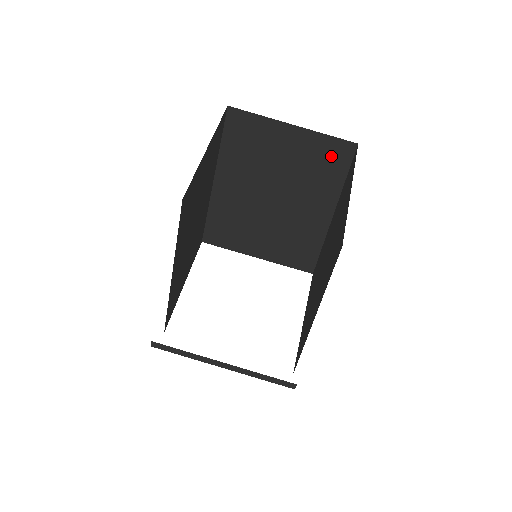
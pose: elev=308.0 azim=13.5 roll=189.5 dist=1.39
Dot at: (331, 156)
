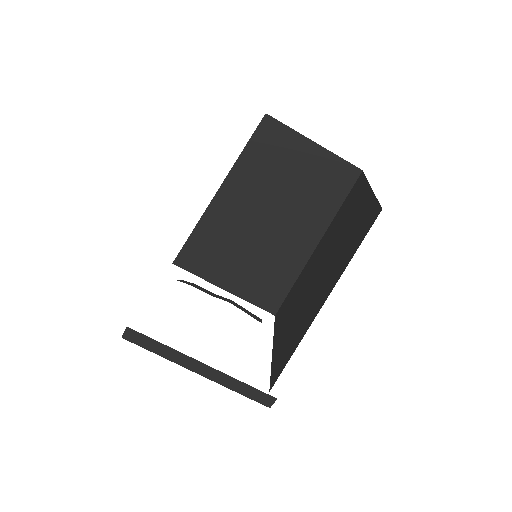
Dot at: (337, 179)
